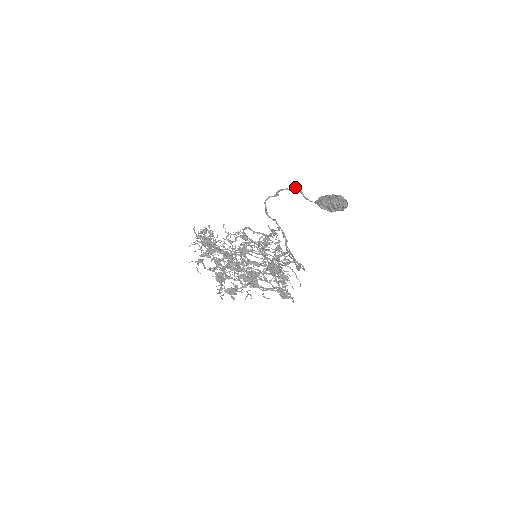
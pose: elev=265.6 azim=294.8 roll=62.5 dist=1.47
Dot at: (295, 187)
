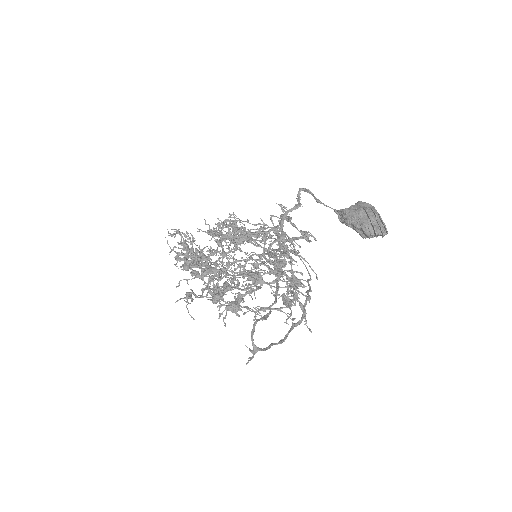
Dot at: (301, 188)
